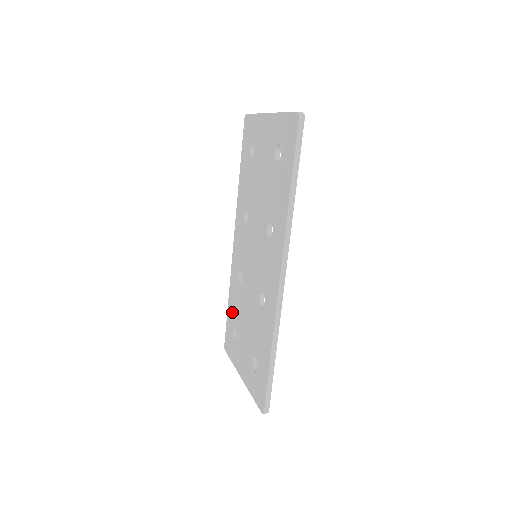
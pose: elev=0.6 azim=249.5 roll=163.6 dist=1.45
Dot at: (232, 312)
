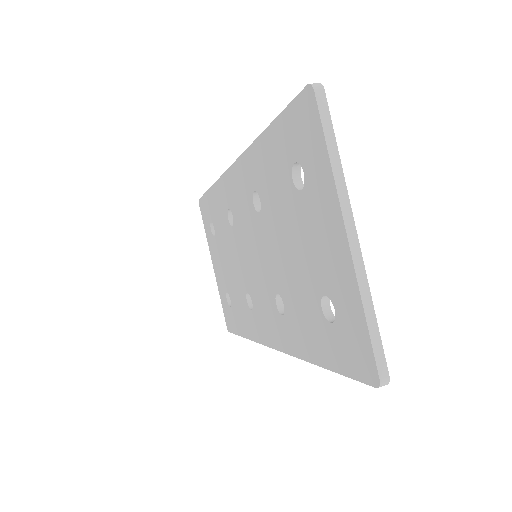
Dot at: (213, 209)
